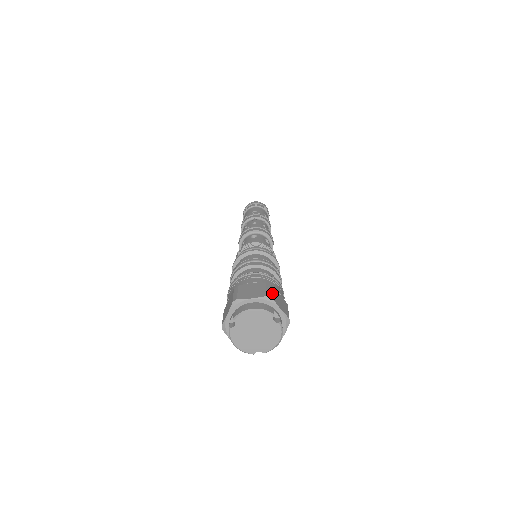
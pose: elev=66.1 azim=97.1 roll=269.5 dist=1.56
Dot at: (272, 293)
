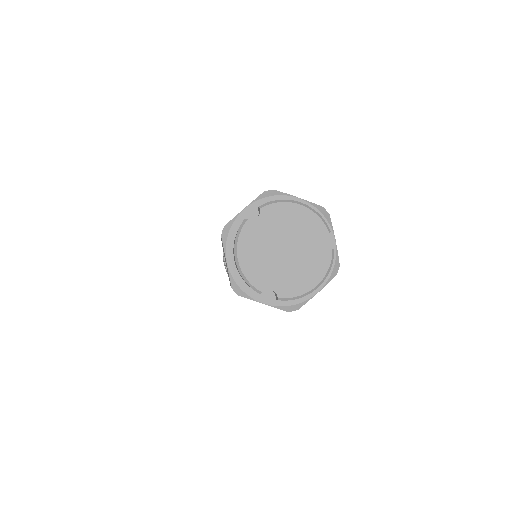
Dot at: occluded
